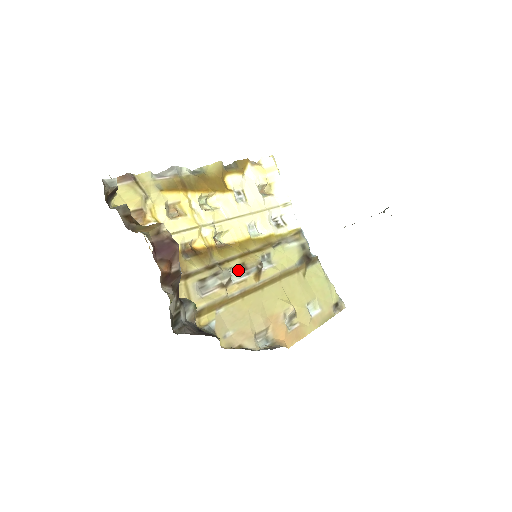
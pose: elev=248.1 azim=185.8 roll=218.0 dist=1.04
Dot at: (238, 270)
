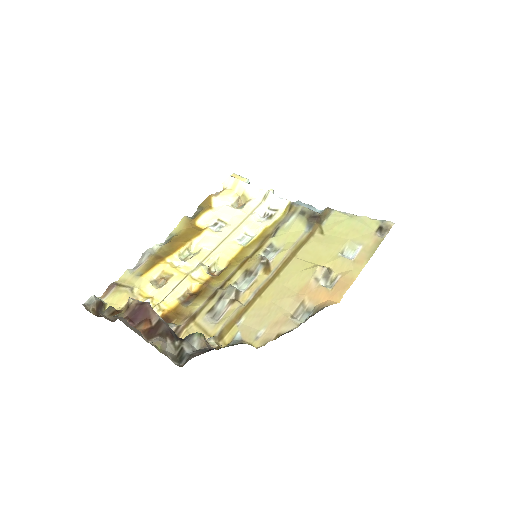
Dot at: (245, 279)
